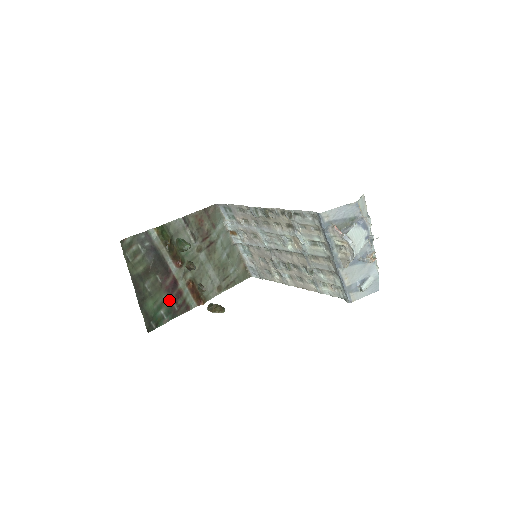
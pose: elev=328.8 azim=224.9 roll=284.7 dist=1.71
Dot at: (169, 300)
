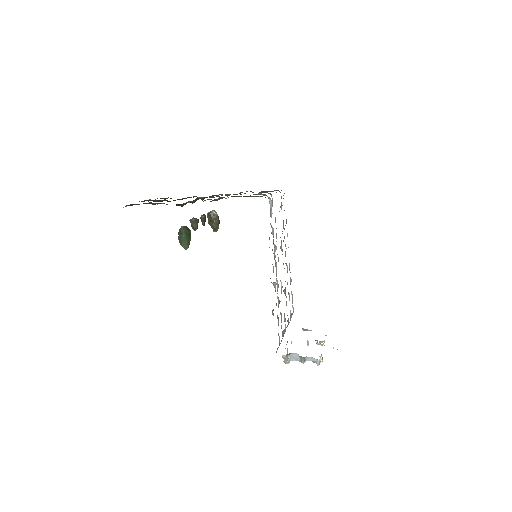
Dot at: occluded
